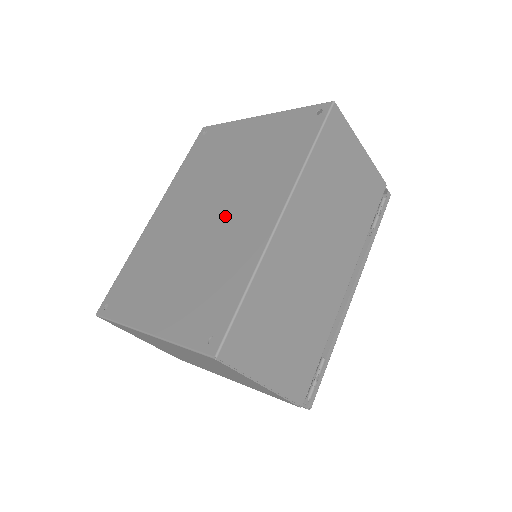
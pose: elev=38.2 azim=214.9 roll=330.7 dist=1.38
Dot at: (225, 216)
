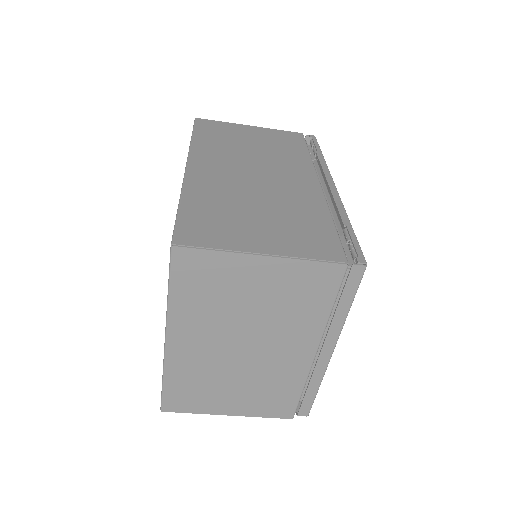
Dot at: occluded
